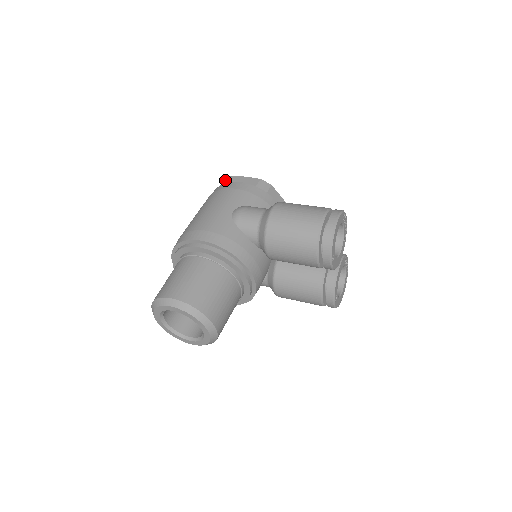
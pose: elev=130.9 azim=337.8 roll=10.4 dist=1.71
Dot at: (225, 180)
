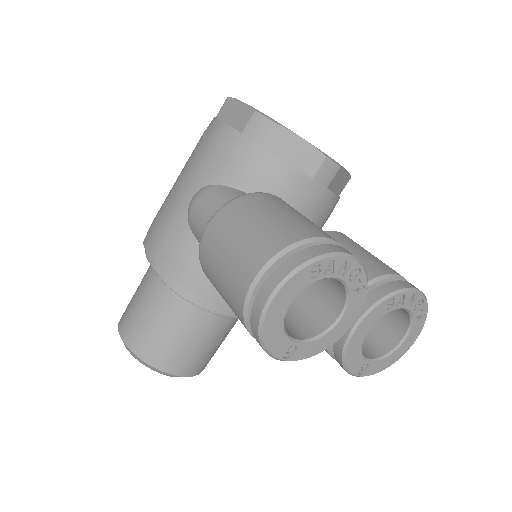
Dot at: occluded
